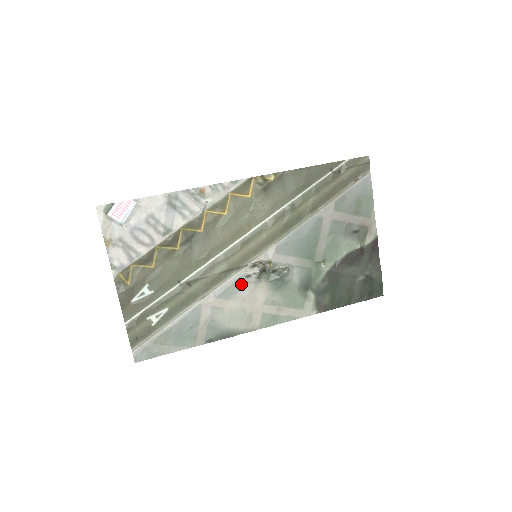
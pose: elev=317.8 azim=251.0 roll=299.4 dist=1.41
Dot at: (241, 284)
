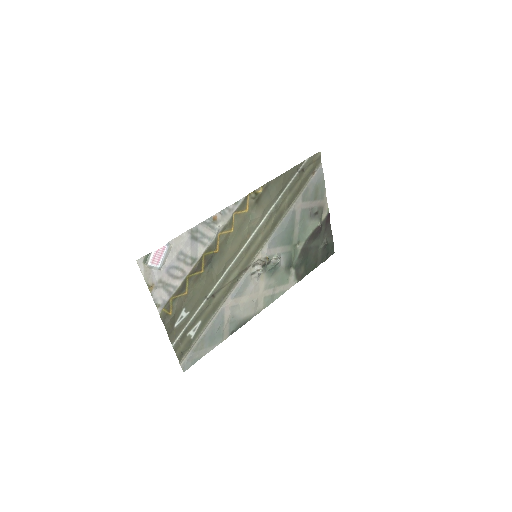
Dot at: (248, 281)
